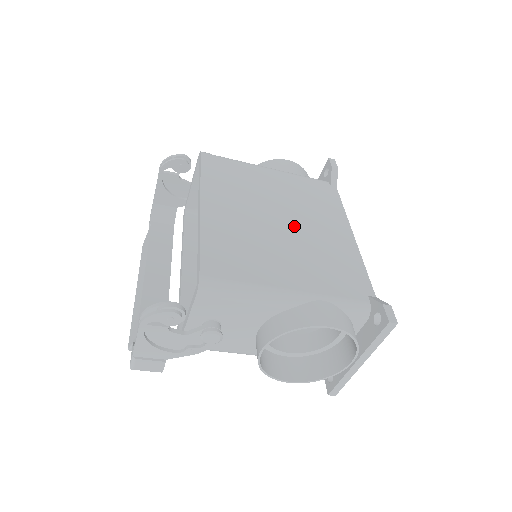
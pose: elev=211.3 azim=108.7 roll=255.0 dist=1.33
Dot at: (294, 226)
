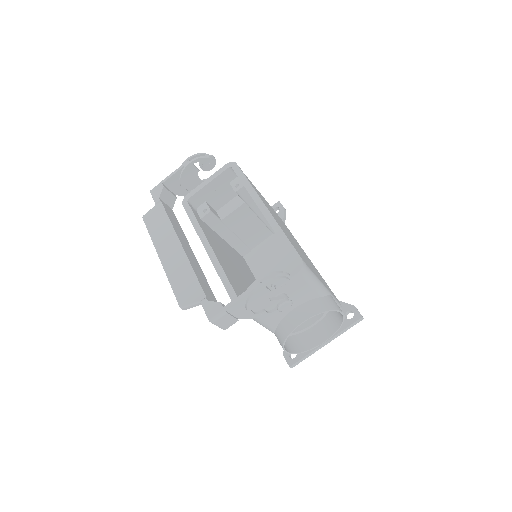
Dot at: occluded
